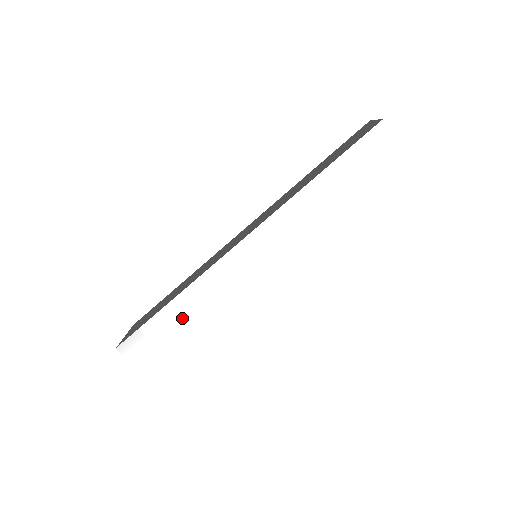
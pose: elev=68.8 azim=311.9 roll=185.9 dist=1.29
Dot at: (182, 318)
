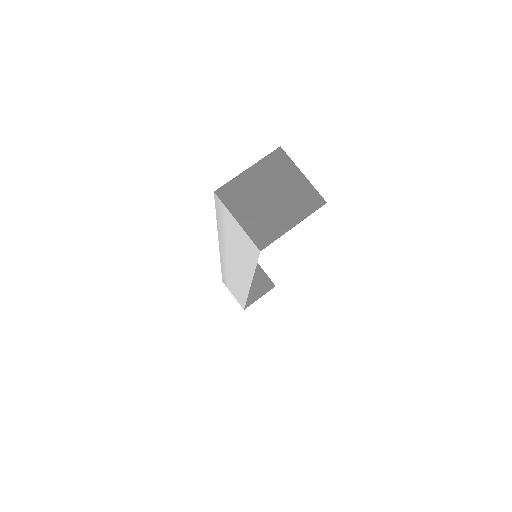
Dot at: (231, 283)
